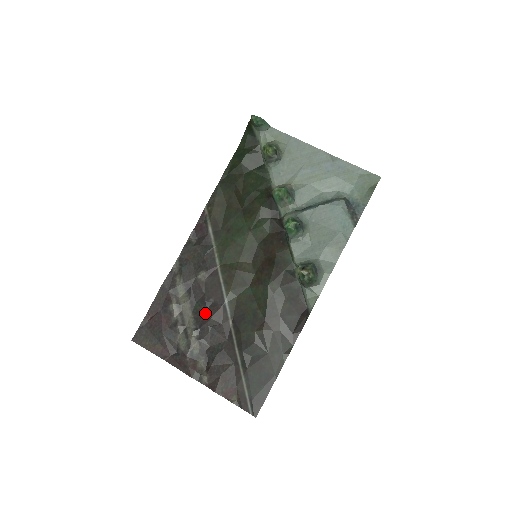
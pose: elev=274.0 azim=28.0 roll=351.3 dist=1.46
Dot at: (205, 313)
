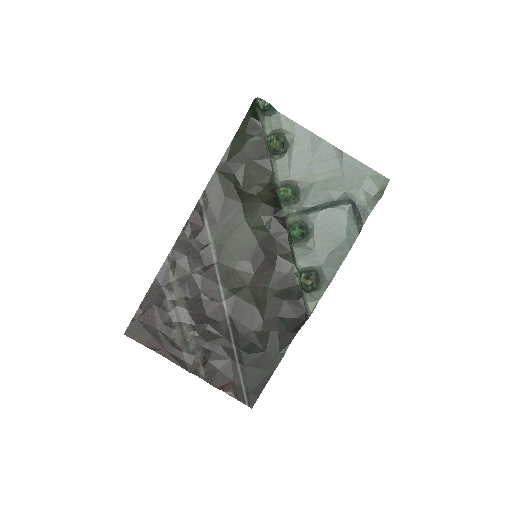
Dot at: (201, 310)
